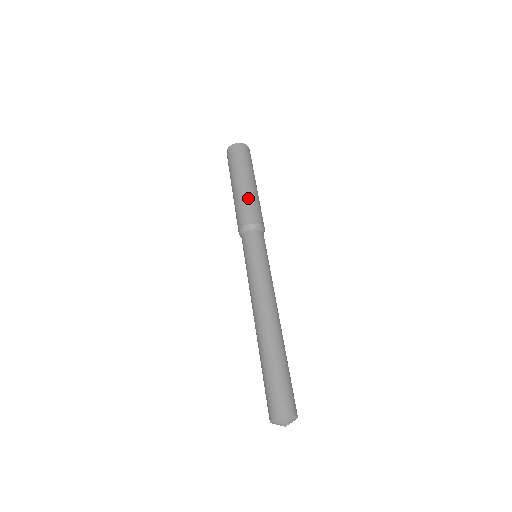
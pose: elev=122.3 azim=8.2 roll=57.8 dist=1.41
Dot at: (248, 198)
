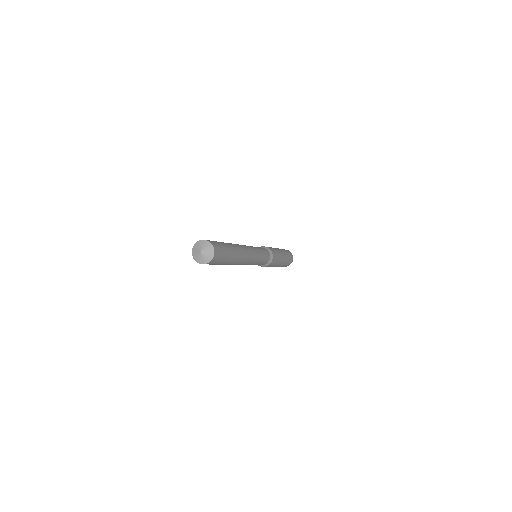
Dot at: occluded
